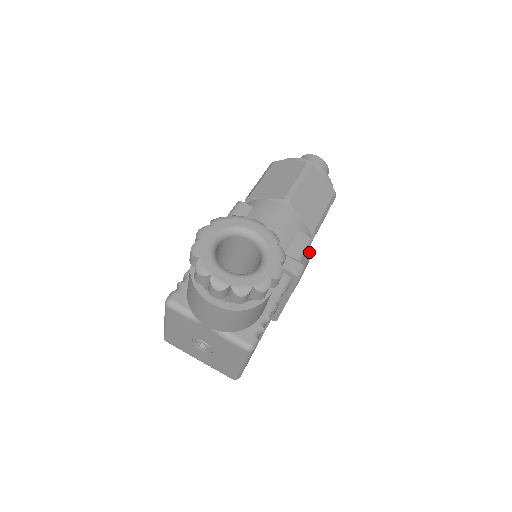
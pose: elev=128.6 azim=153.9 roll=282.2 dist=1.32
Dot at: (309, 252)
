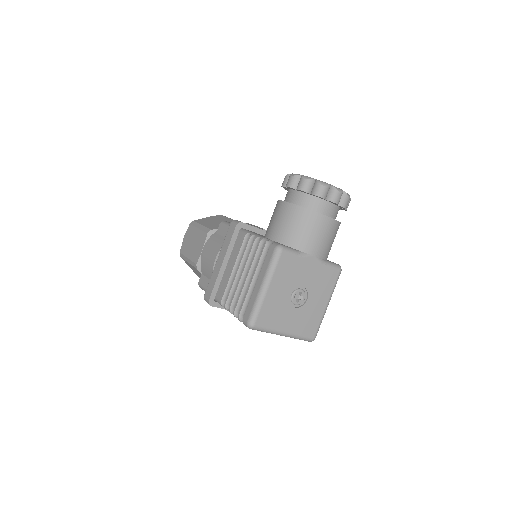
Dot at: occluded
